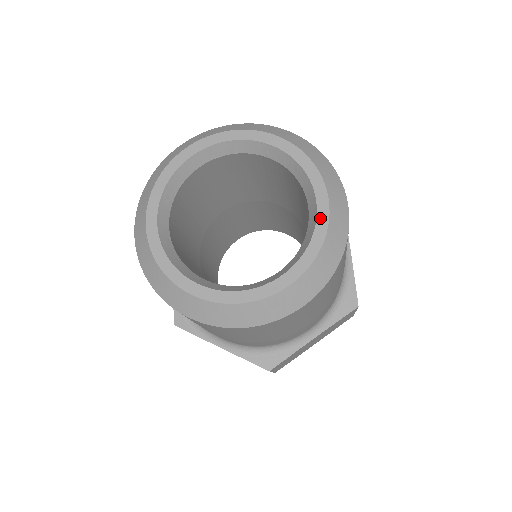
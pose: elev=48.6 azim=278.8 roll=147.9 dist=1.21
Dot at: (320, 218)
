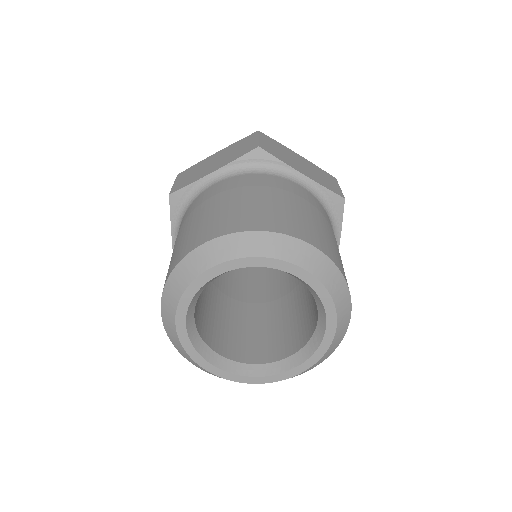
Dot at: (326, 340)
